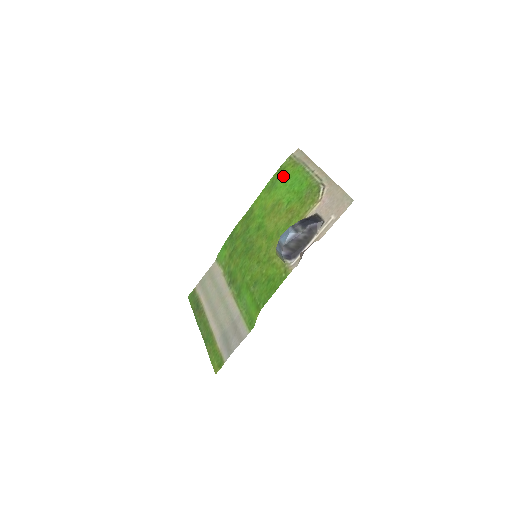
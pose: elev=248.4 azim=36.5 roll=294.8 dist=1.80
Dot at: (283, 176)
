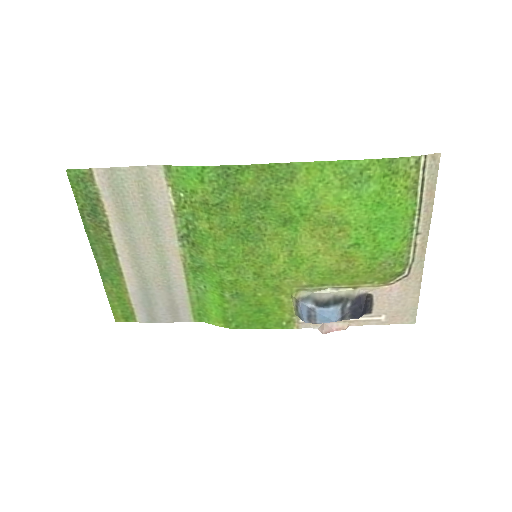
Dot at: (383, 189)
